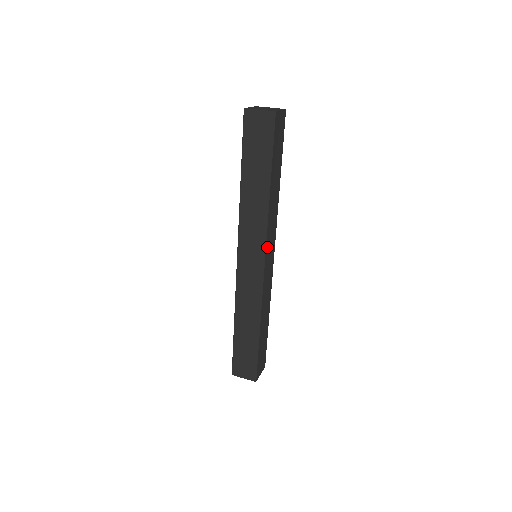
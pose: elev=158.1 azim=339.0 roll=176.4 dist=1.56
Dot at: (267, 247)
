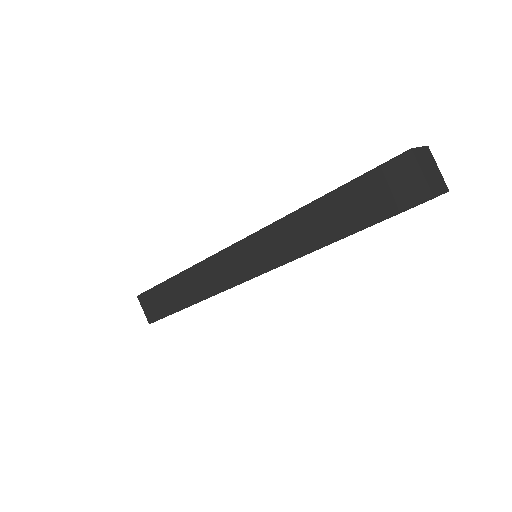
Dot at: occluded
